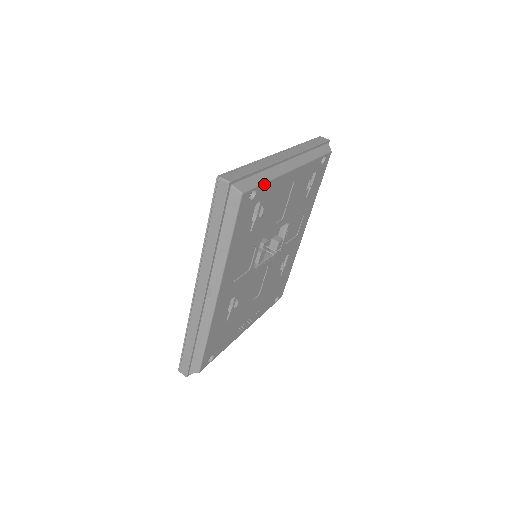
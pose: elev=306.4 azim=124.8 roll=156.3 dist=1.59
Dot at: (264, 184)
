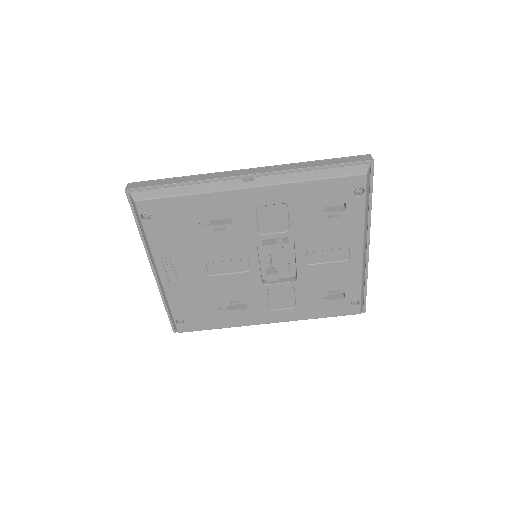
Dot at: (364, 206)
